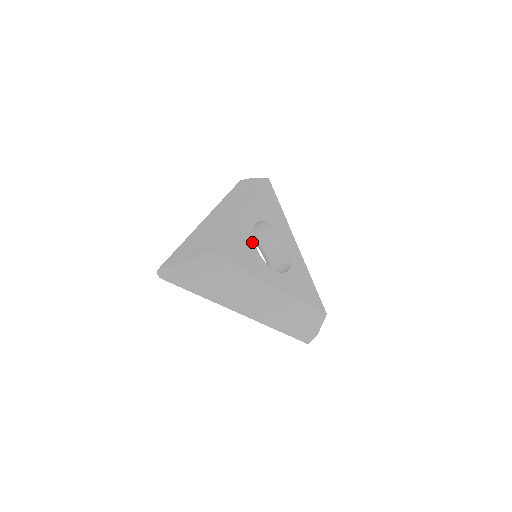
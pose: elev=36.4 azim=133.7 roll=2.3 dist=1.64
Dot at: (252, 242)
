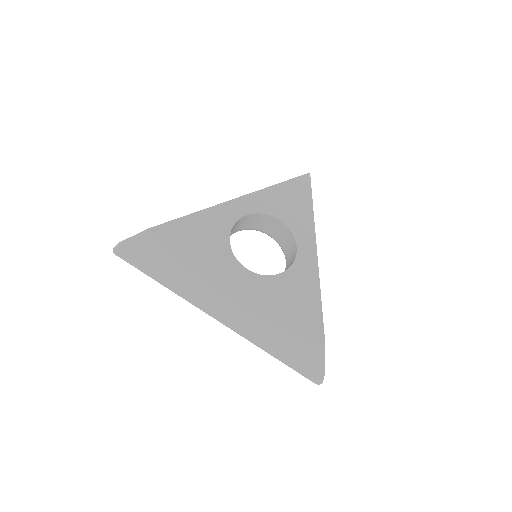
Dot at: (226, 232)
